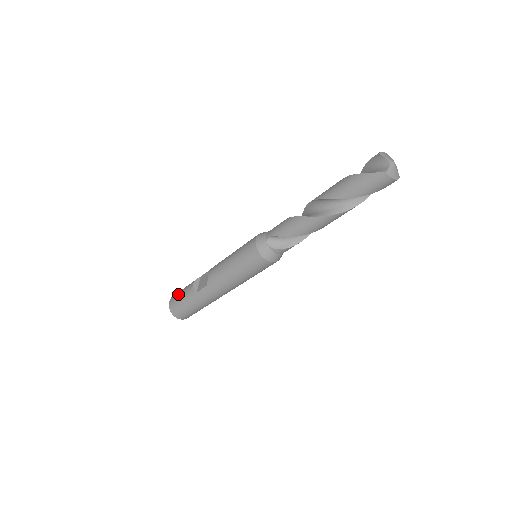
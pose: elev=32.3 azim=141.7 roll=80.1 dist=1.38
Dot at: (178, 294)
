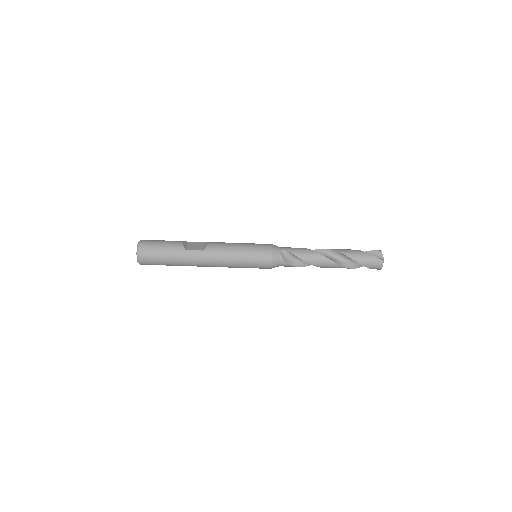
Dot at: (157, 241)
